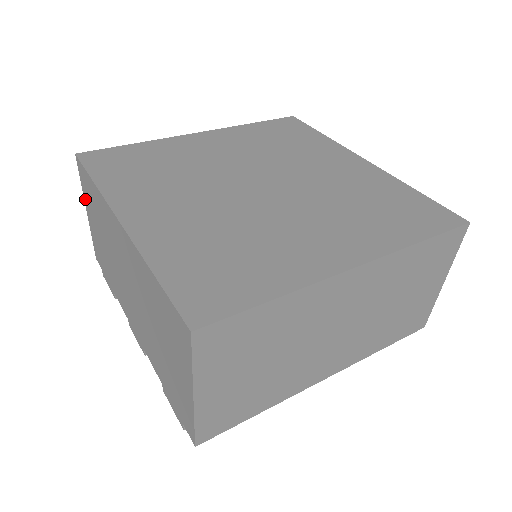
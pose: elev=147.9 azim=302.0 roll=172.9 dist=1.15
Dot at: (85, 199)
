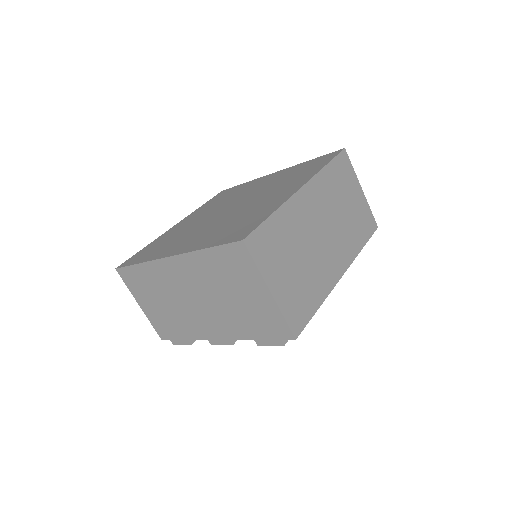
Dot at: (135, 295)
